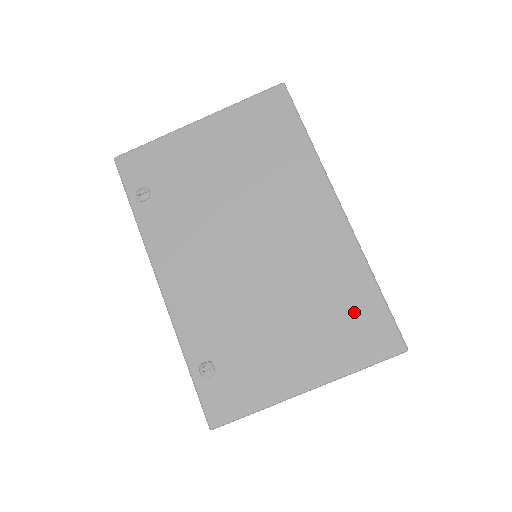
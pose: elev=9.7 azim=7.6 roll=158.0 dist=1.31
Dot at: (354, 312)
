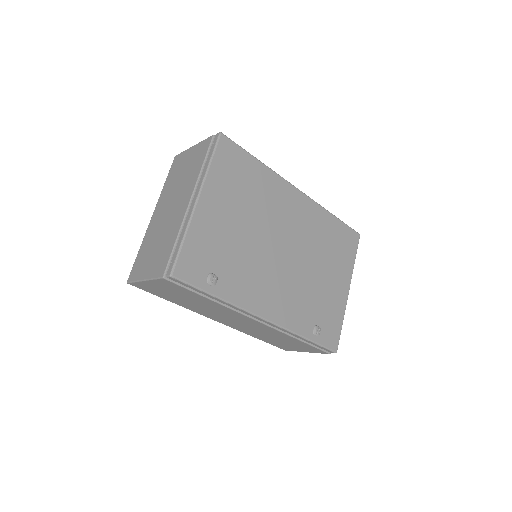
Dot at: (338, 238)
